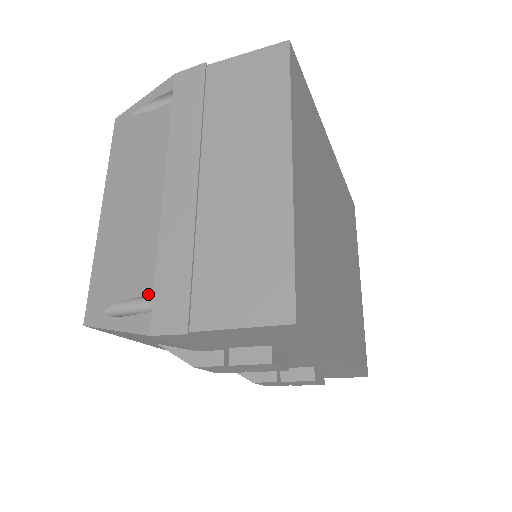
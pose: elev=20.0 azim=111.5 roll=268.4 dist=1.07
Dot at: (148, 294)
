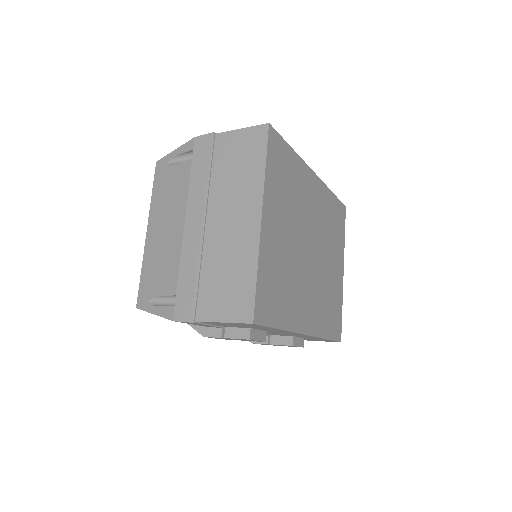
Dot at: (173, 295)
